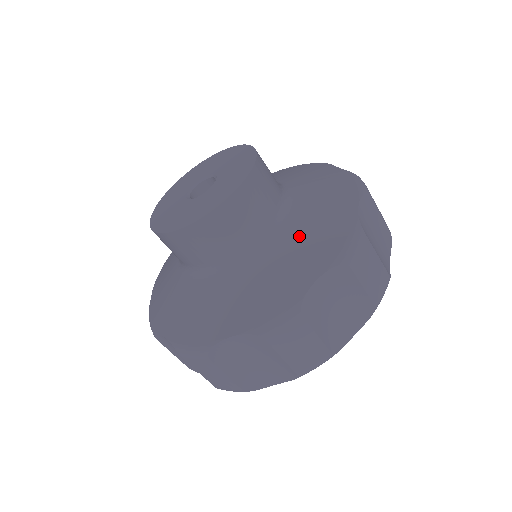
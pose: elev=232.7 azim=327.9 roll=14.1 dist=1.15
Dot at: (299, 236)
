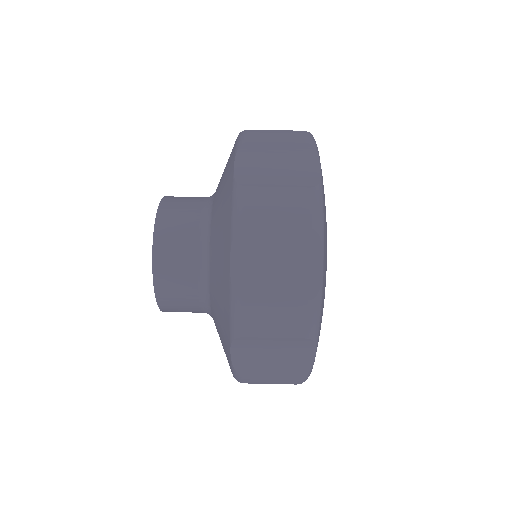
Dot at: (216, 234)
